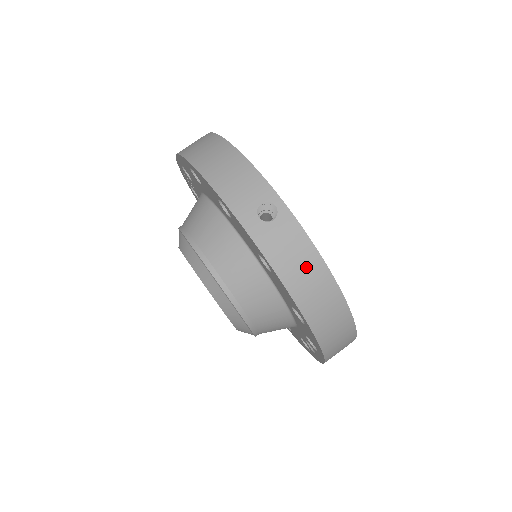
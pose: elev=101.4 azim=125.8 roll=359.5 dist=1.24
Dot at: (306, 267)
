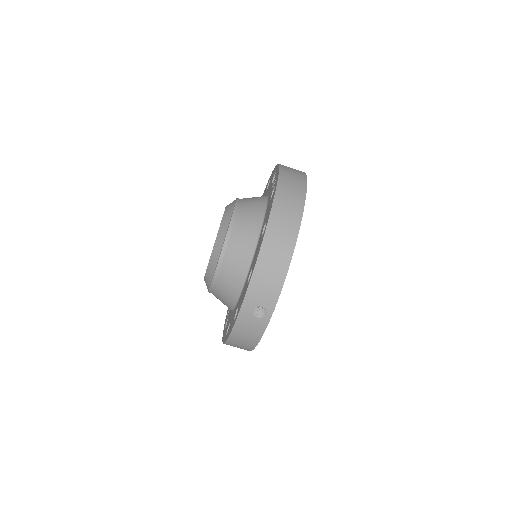
Dot at: (248, 339)
